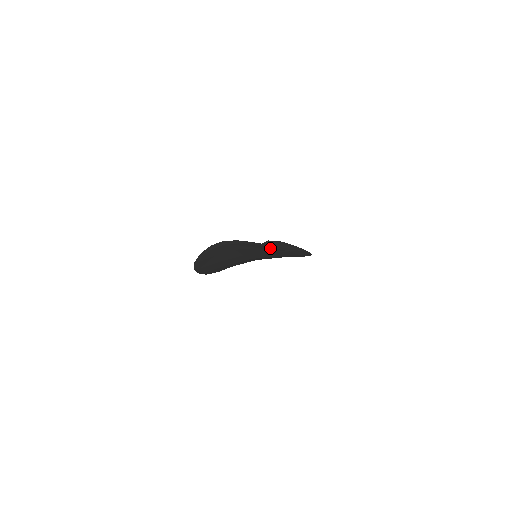
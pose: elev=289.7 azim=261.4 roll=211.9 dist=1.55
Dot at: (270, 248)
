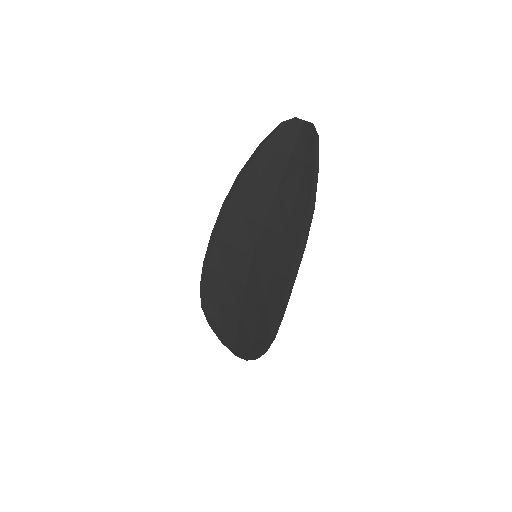
Dot at: (311, 170)
